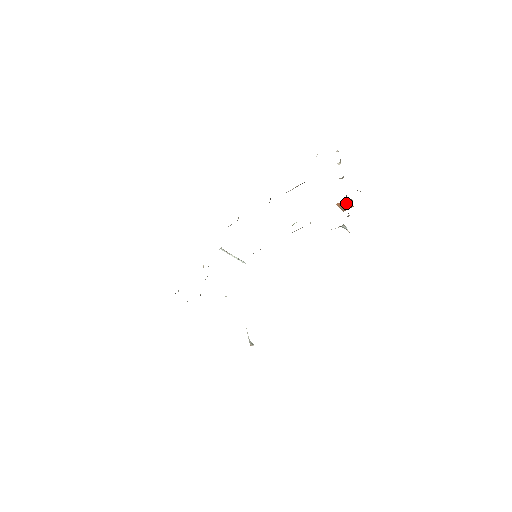
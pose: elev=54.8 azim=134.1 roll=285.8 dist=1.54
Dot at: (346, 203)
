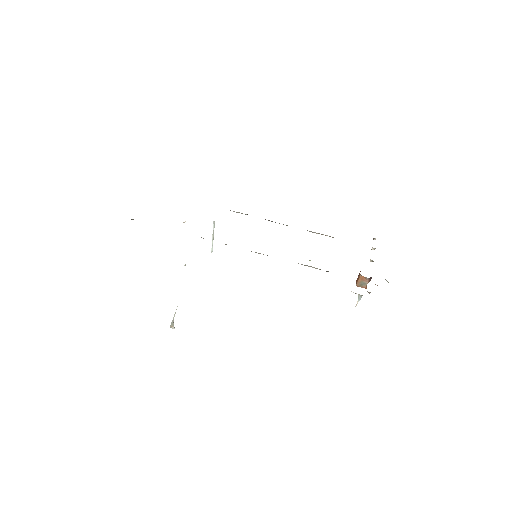
Dot at: (367, 281)
